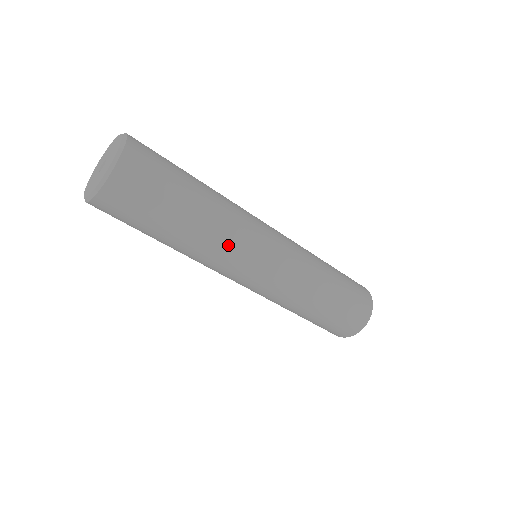
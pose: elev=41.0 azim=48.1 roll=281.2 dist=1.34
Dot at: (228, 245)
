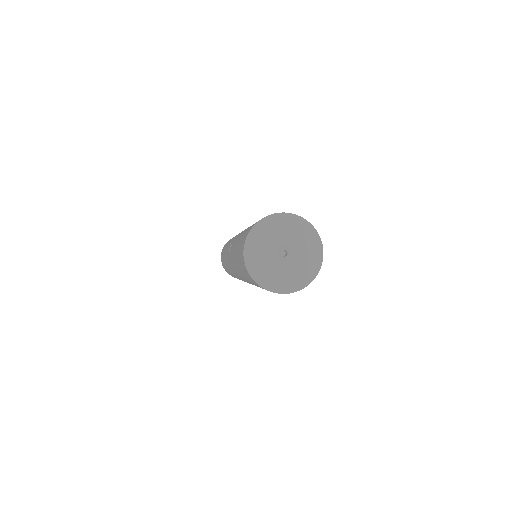
Dot at: occluded
